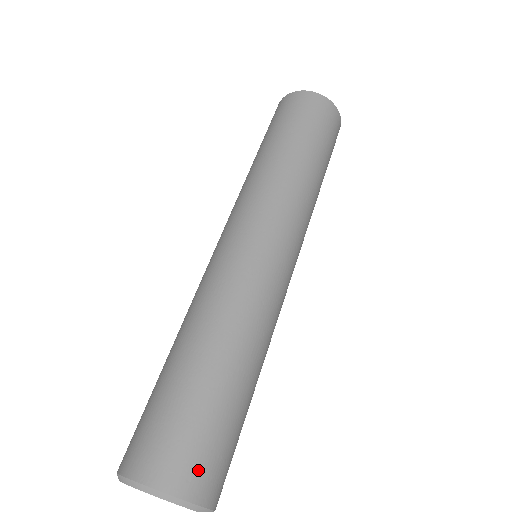
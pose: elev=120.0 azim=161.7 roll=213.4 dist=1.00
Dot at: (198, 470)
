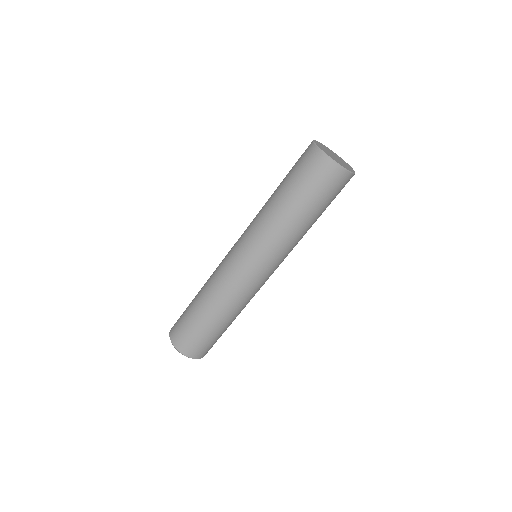
Dot at: (185, 344)
